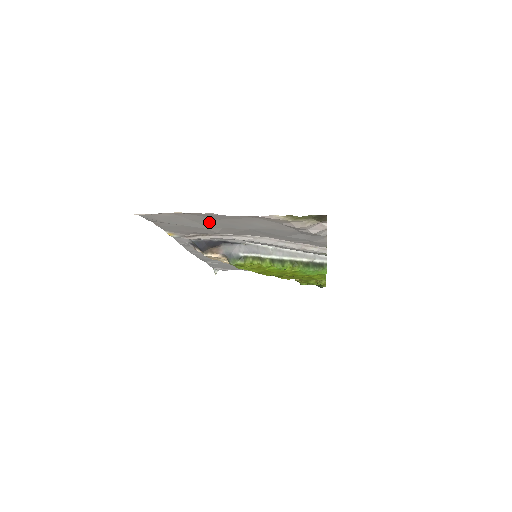
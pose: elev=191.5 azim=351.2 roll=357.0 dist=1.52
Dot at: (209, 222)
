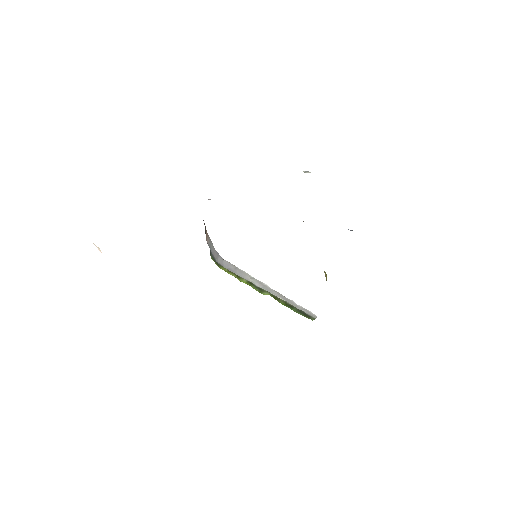
Dot at: occluded
